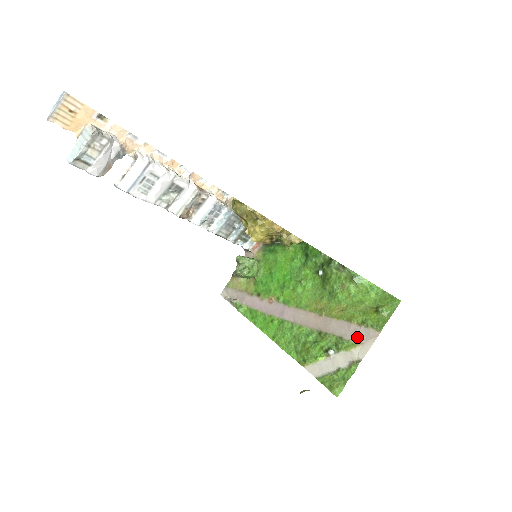
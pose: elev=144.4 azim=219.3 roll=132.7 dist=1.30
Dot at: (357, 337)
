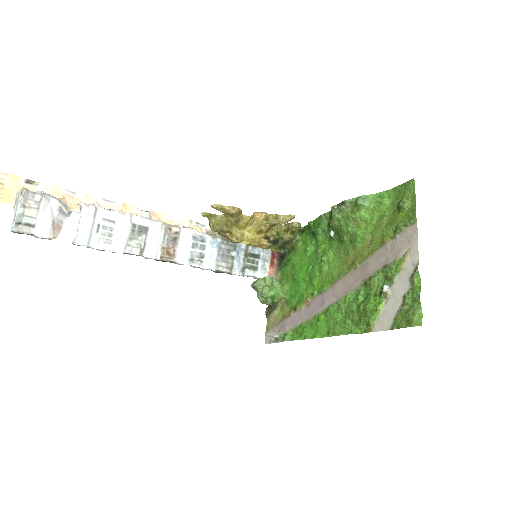
Dot at: (399, 249)
